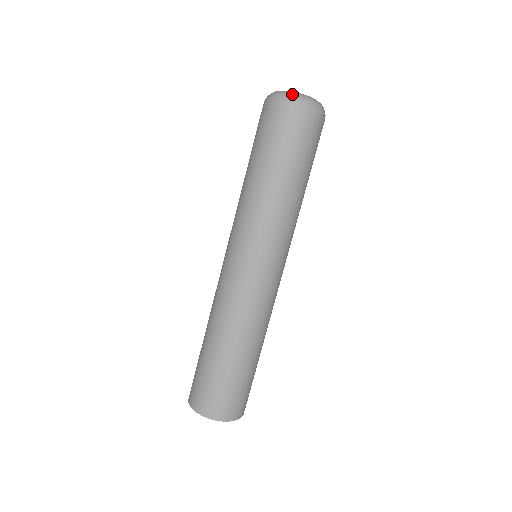
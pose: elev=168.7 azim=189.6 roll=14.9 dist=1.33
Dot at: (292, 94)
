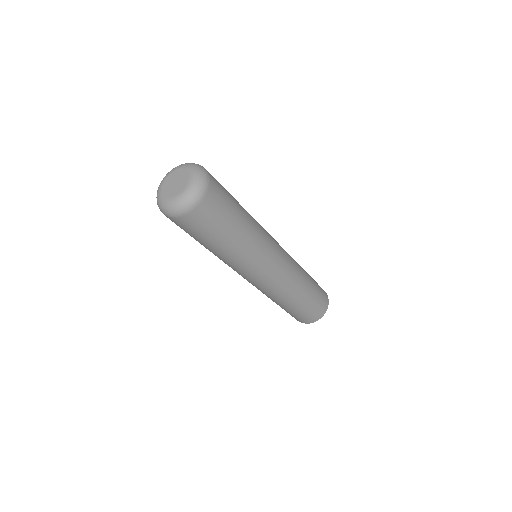
Dot at: (181, 205)
